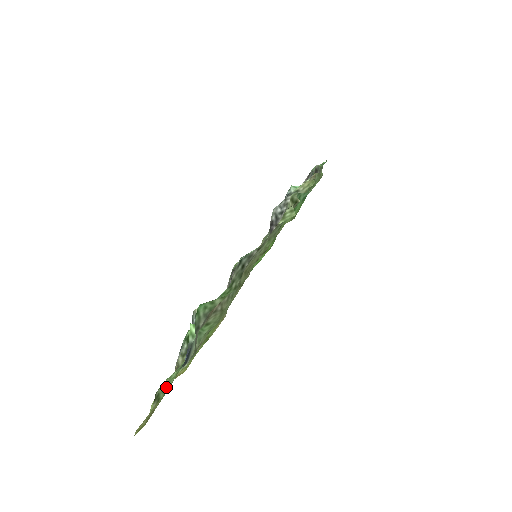
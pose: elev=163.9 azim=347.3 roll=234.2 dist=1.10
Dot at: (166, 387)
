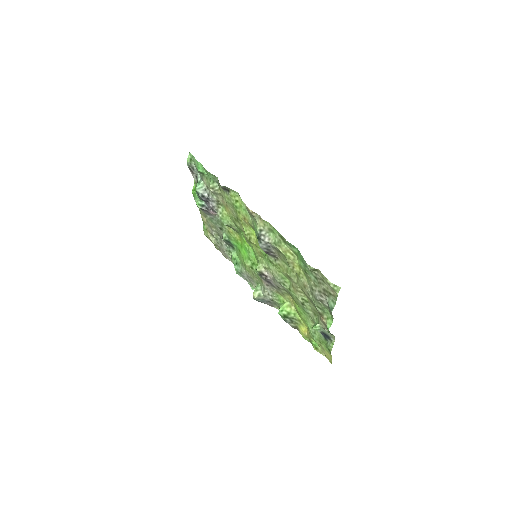
Dot at: (326, 347)
